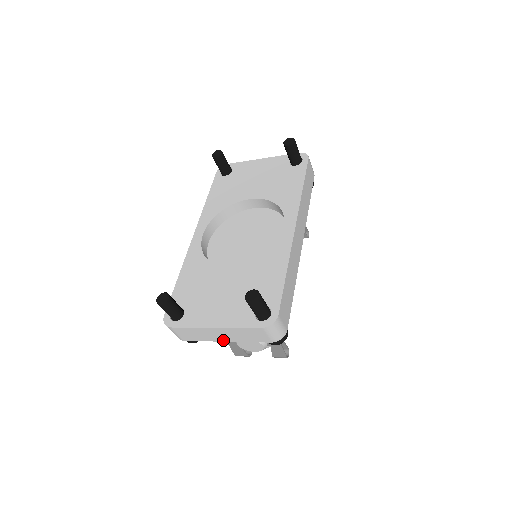
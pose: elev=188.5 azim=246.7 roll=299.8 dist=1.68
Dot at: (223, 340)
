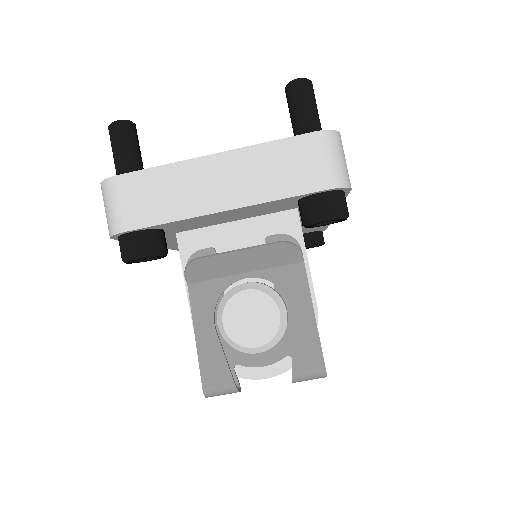
Dot at: (219, 206)
